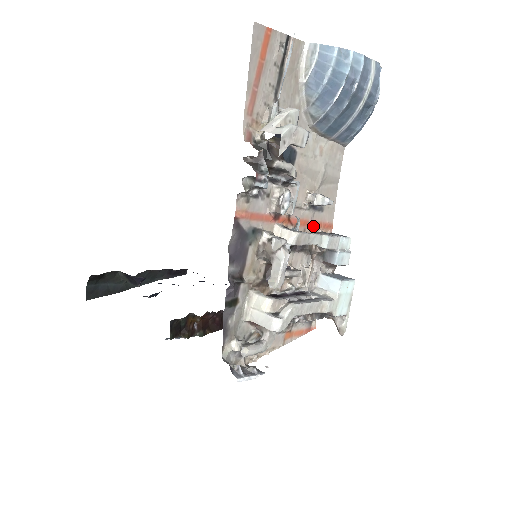
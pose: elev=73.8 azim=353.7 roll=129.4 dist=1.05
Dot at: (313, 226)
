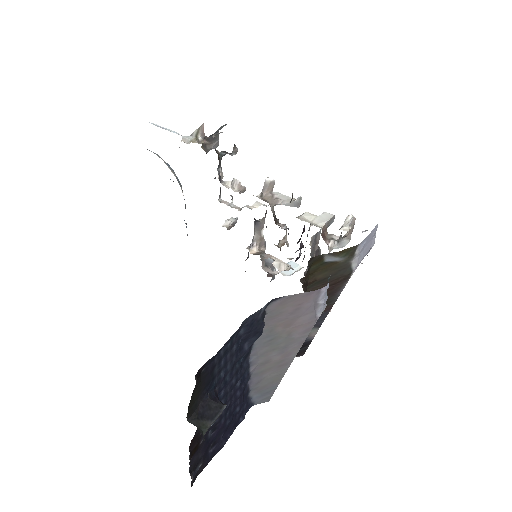
Dot at: occluded
